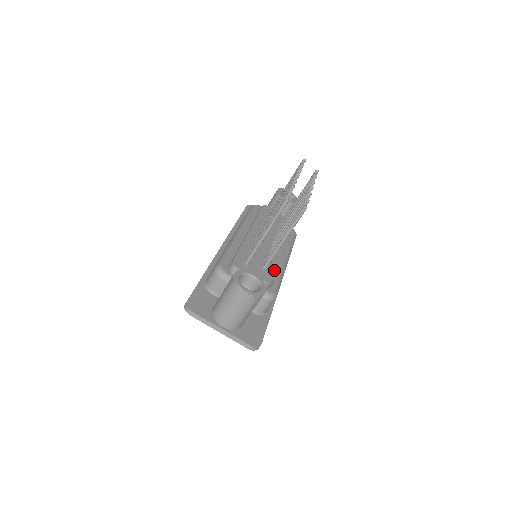
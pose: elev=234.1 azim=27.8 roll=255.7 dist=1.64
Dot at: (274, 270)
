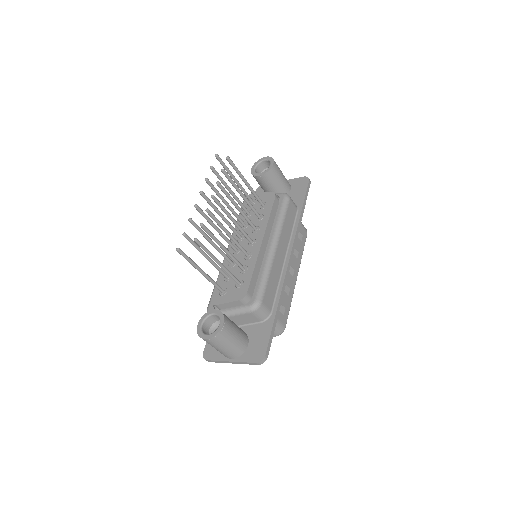
Dot at: (249, 278)
